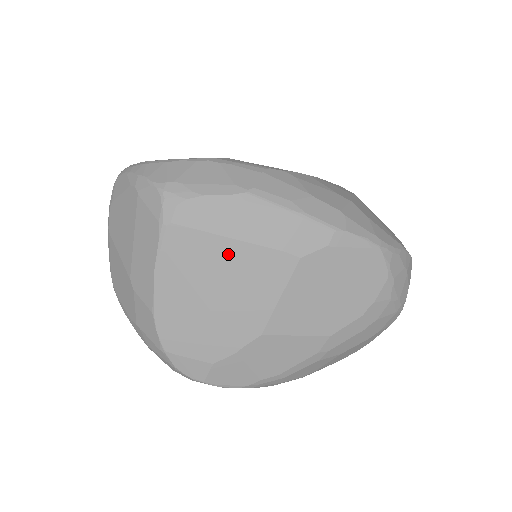
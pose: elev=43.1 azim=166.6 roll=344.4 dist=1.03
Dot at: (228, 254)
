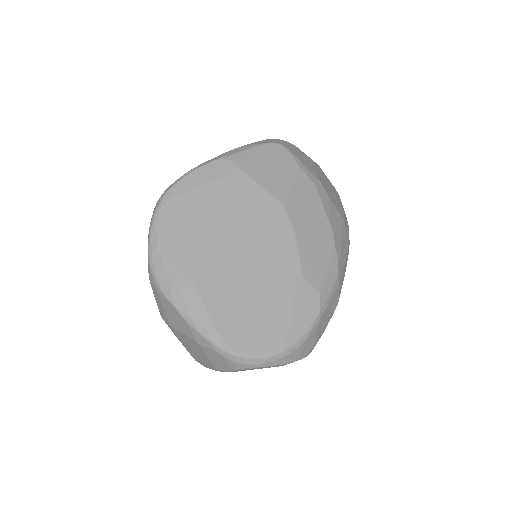
Dot at: occluded
